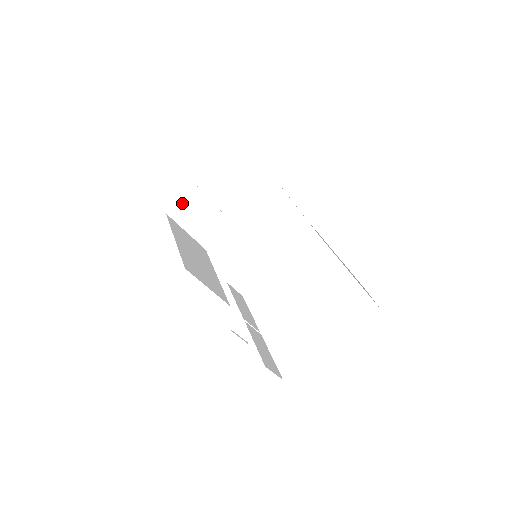
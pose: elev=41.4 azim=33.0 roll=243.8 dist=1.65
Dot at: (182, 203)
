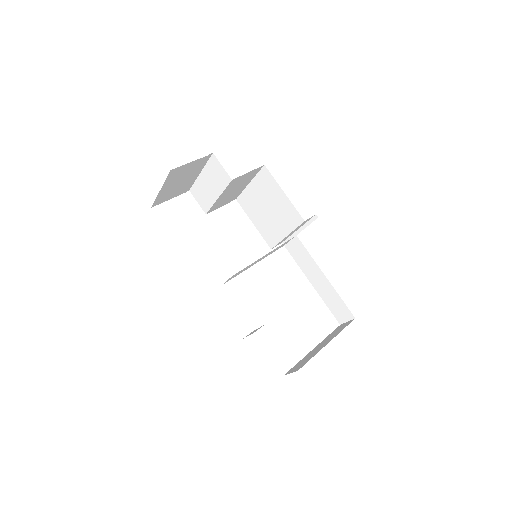
Dot at: (187, 165)
